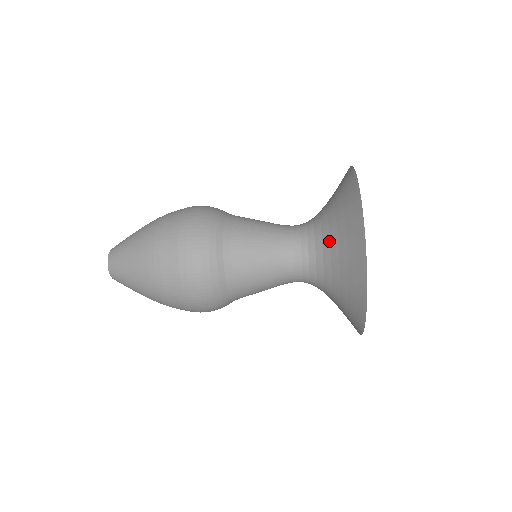
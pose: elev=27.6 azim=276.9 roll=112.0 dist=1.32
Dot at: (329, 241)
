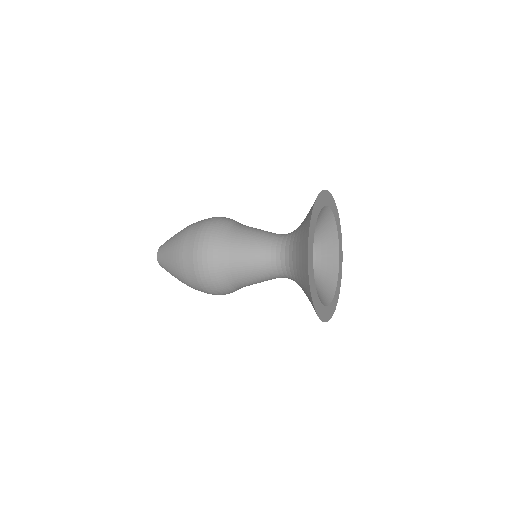
Dot at: (299, 285)
